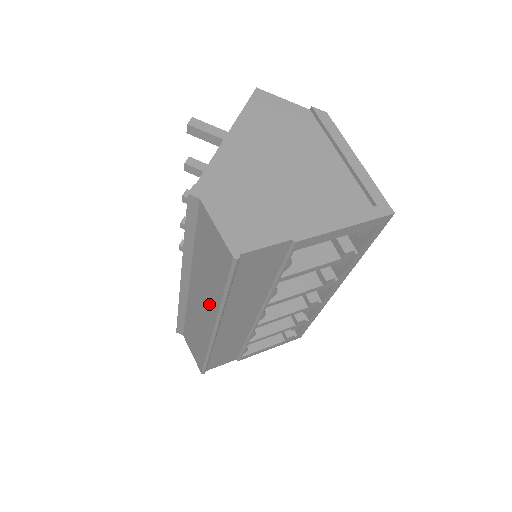
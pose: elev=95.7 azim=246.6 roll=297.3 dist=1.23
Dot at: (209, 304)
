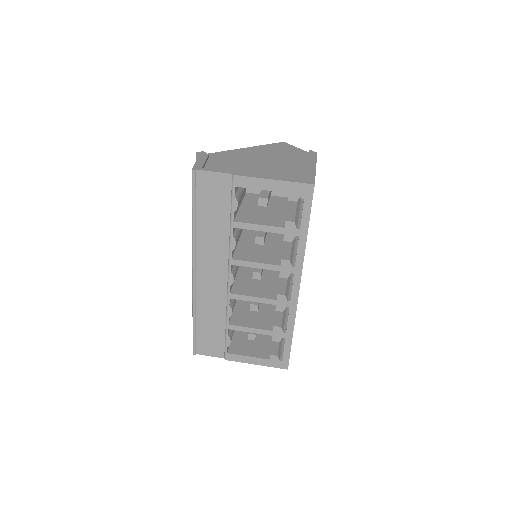
Dot at: occluded
